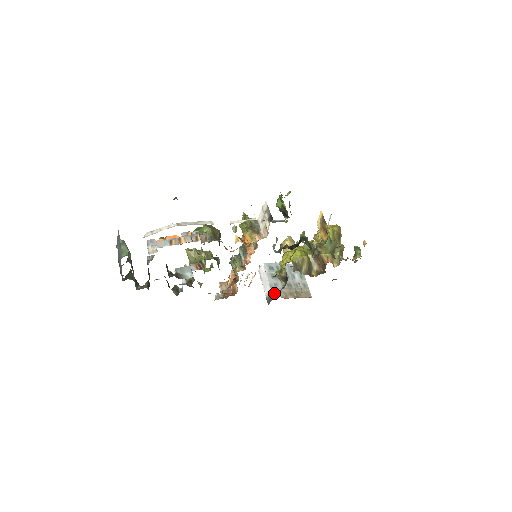
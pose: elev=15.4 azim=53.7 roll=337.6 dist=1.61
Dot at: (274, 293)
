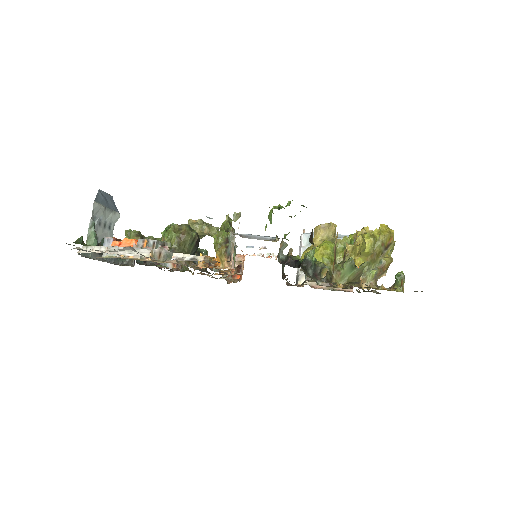
Dot at: (302, 278)
